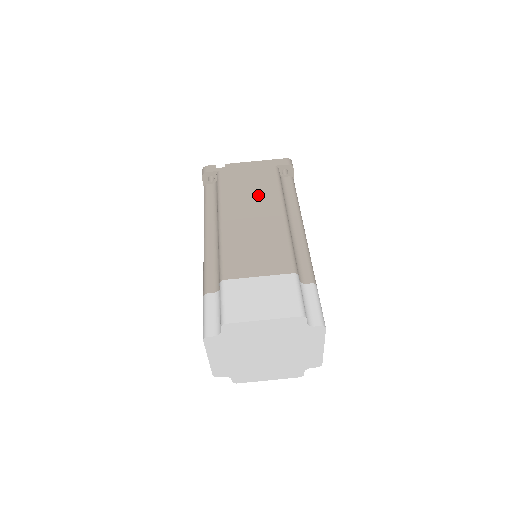
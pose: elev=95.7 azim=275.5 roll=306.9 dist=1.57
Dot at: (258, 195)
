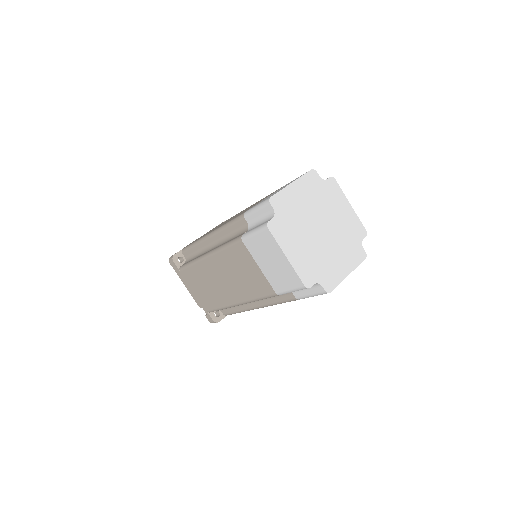
Dot at: occluded
